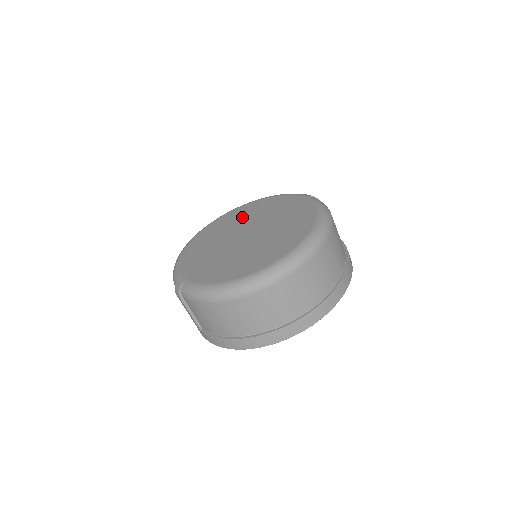
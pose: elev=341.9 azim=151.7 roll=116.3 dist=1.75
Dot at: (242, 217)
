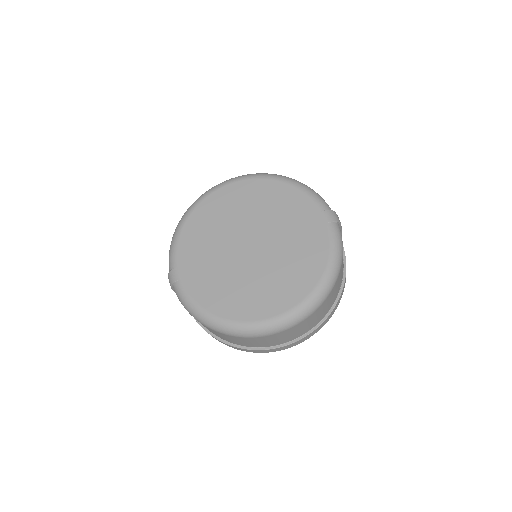
Dot at: (256, 204)
